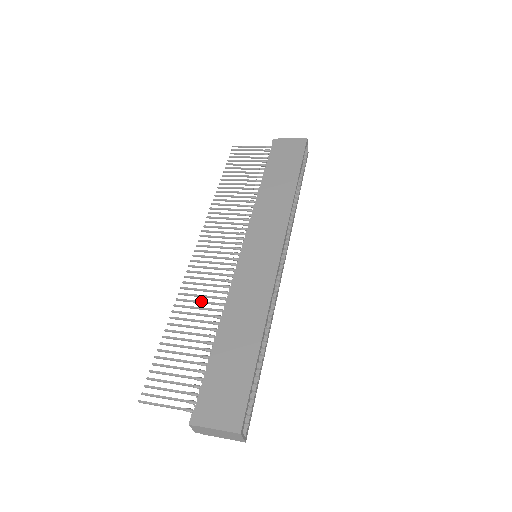
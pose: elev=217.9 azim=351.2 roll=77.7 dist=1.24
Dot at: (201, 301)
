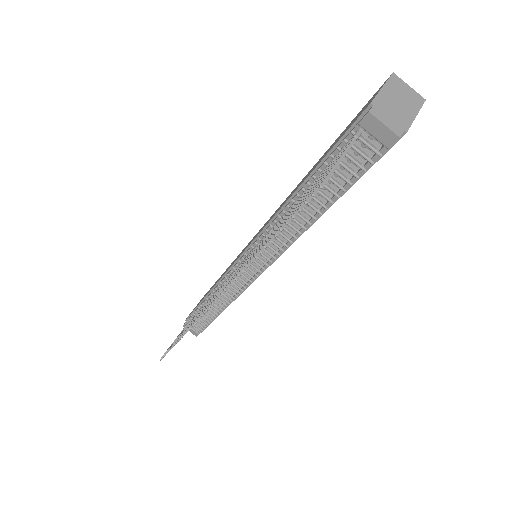
Dot at: (257, 248)
